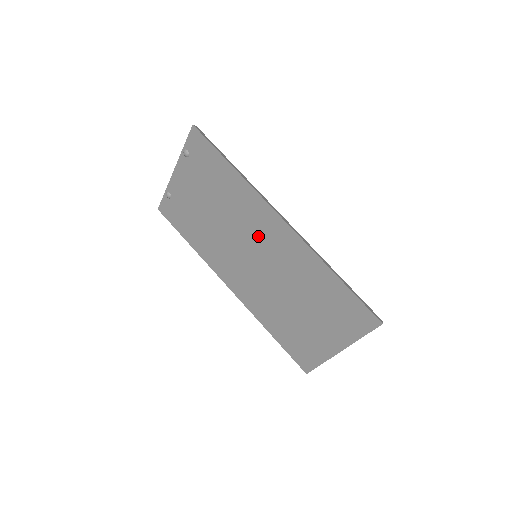
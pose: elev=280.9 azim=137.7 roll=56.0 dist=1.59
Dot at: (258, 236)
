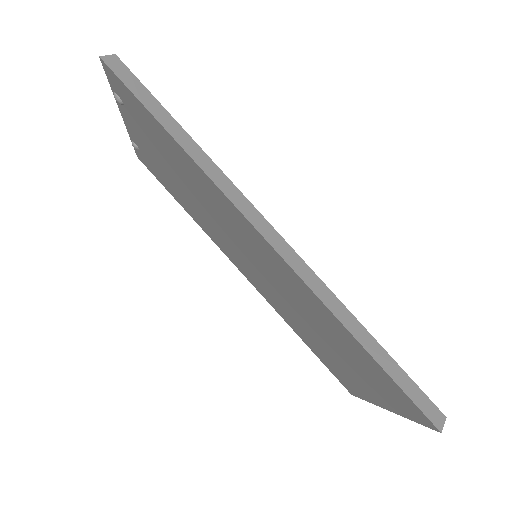
Dot at: (245, 241)
